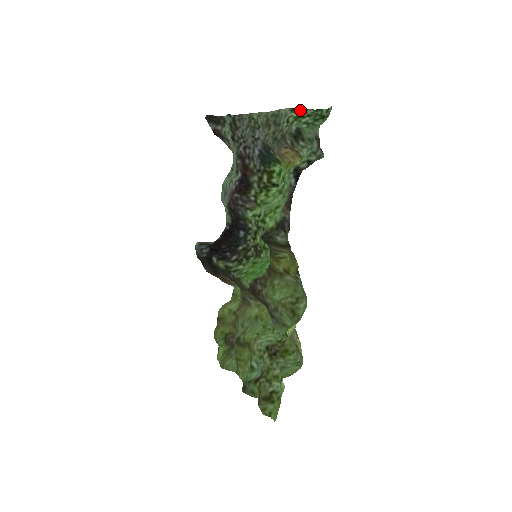
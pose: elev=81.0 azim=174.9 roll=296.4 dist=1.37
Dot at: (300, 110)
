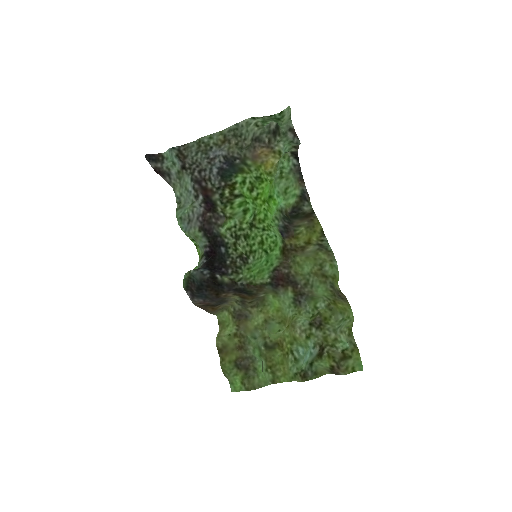
Dot at: (259, 118)
